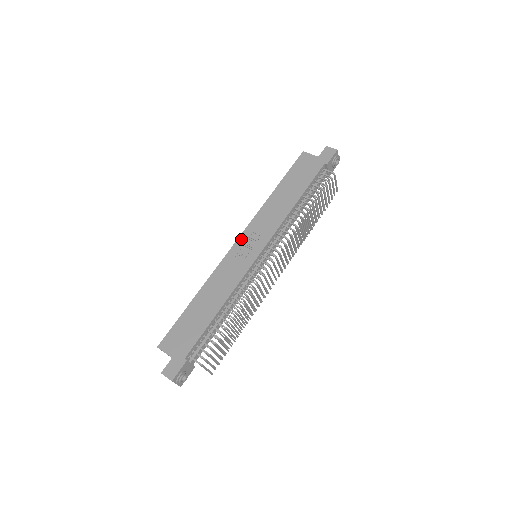
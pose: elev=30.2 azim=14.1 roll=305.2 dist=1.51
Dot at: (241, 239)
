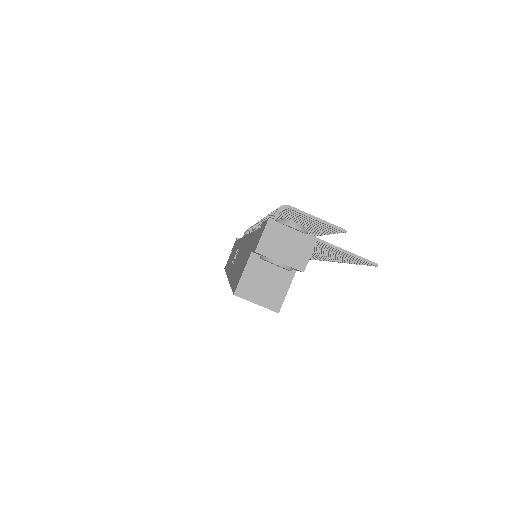
Dot at: (228, 272)
